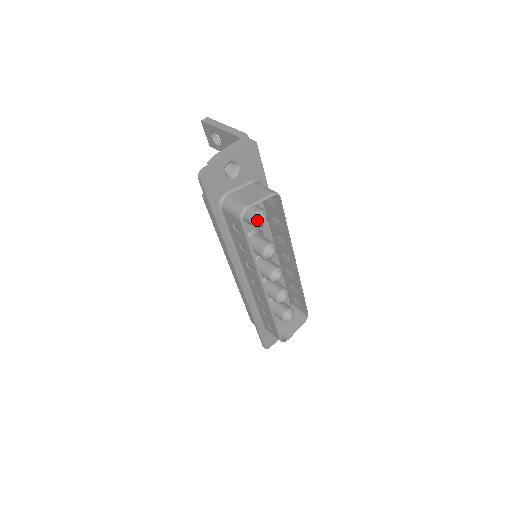
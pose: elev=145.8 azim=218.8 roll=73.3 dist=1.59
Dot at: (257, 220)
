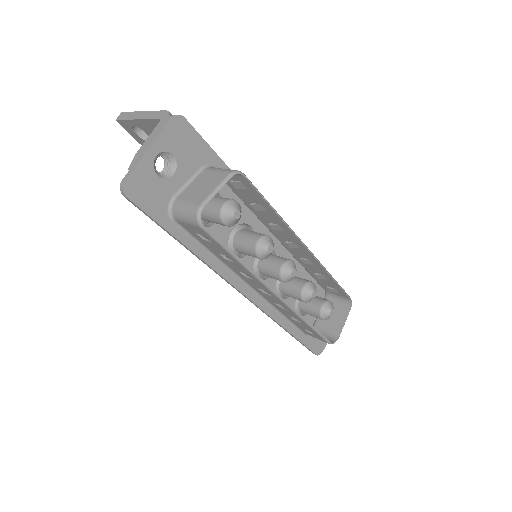
Dot at: (226, 216)
